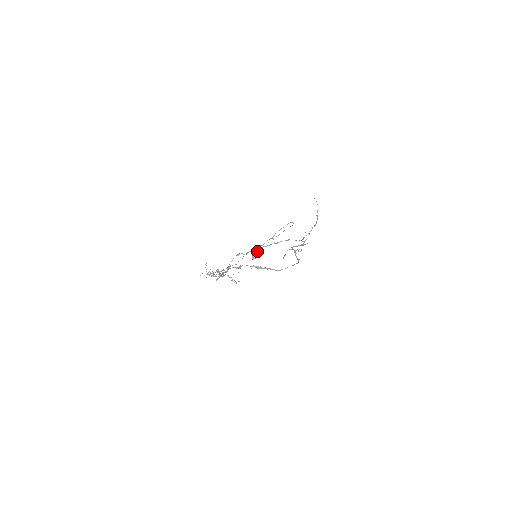
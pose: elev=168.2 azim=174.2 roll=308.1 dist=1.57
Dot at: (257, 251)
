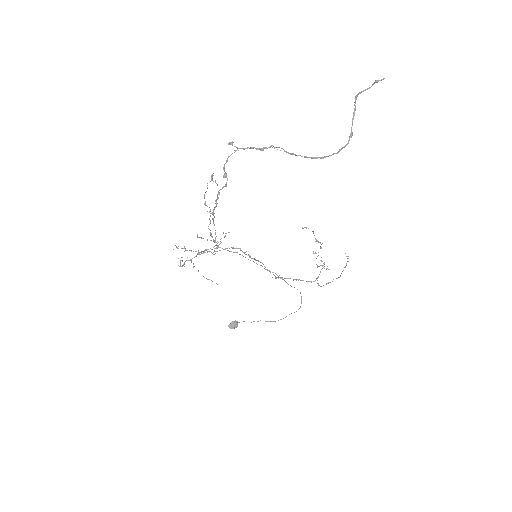
Dot at: occluded
